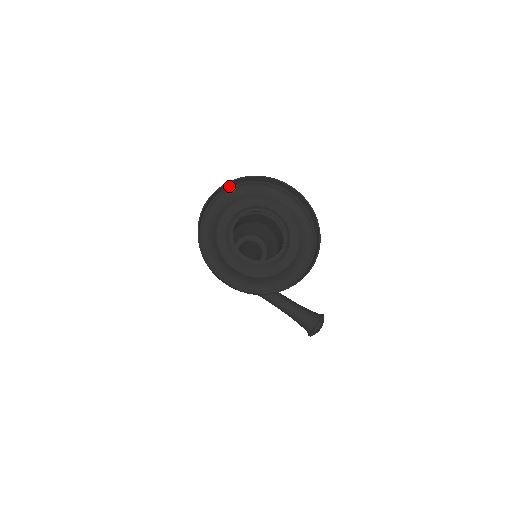
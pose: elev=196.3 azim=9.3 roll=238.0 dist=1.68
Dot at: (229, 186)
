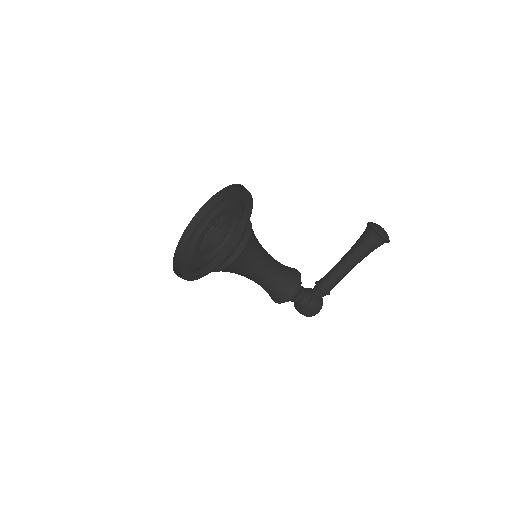
Dot at: (181, 256)
